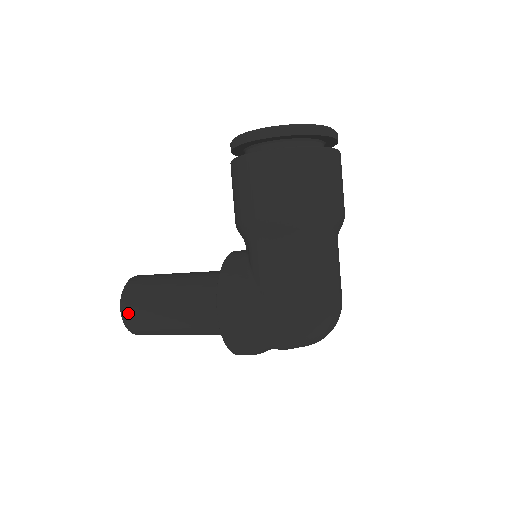
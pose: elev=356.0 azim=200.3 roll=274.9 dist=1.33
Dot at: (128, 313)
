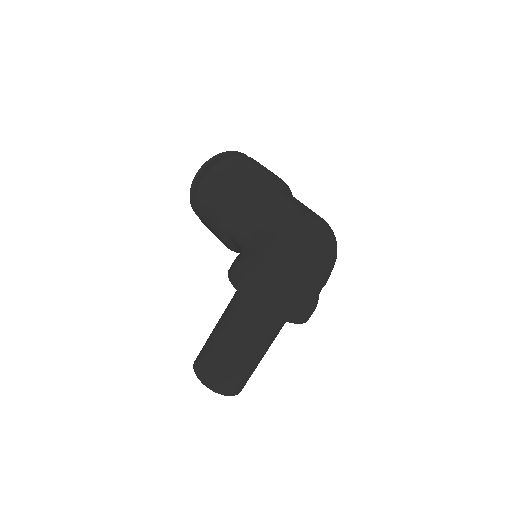
Dot at: (202, 372)
